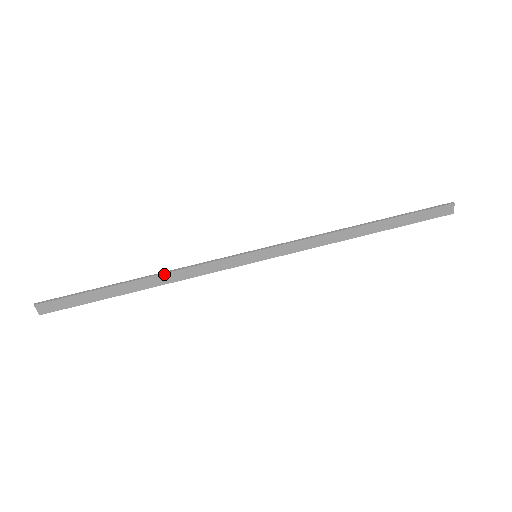
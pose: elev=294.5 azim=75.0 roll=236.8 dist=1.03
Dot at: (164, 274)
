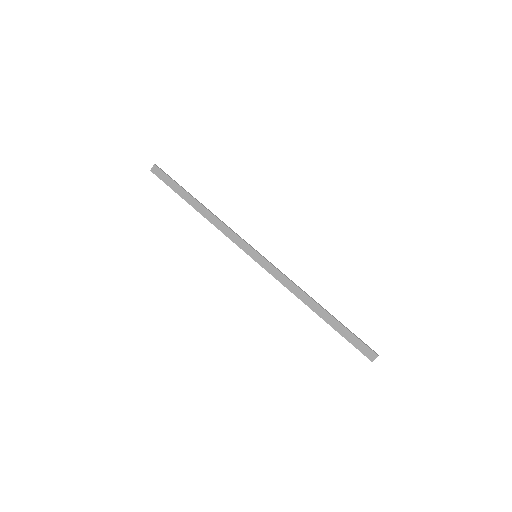
Dot at: (212, 214)
